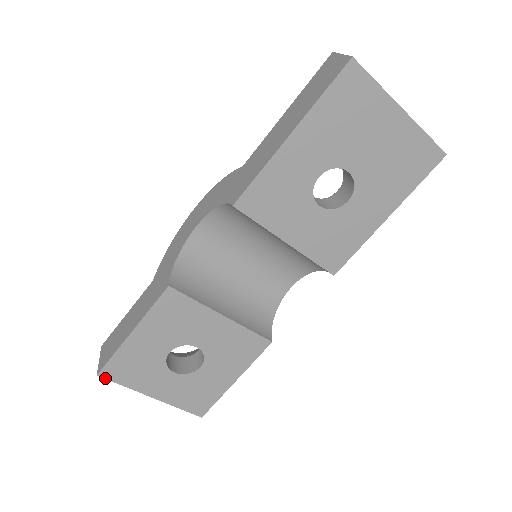
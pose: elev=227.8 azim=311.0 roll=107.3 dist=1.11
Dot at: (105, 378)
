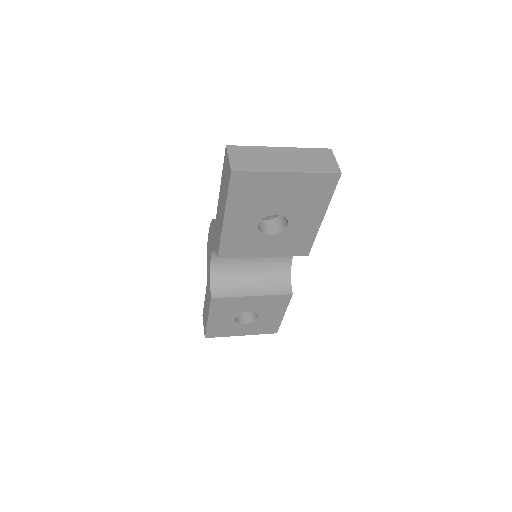
Dot at: occluded
